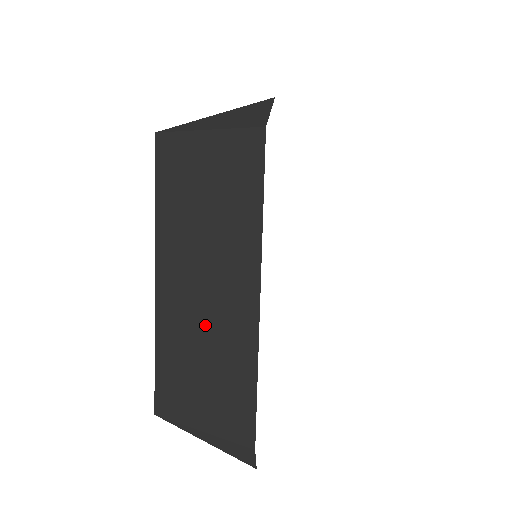
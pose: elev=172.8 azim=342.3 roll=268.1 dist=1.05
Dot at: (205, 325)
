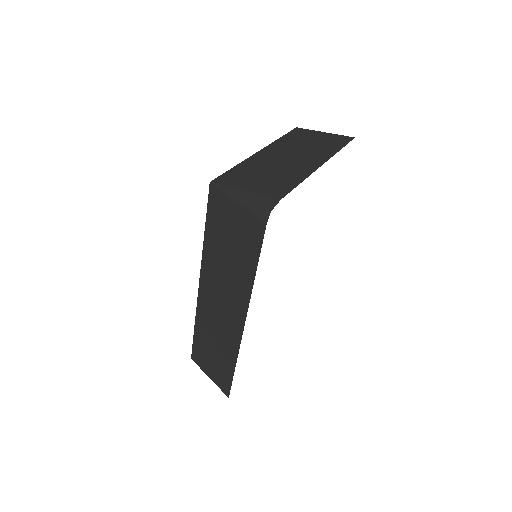
Dot at: (281, 165)
